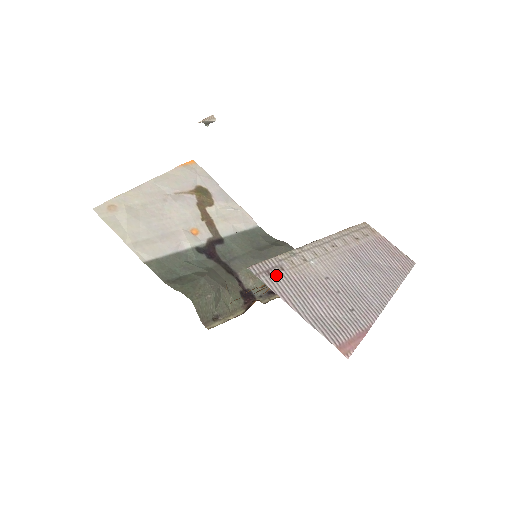
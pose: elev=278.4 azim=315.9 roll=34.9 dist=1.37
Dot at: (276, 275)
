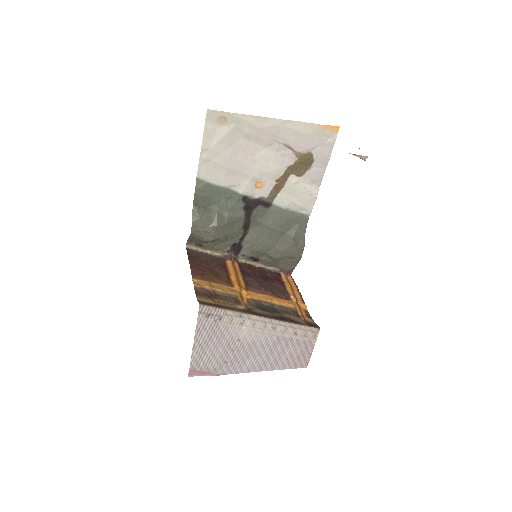
Dot at: (211, 320)
